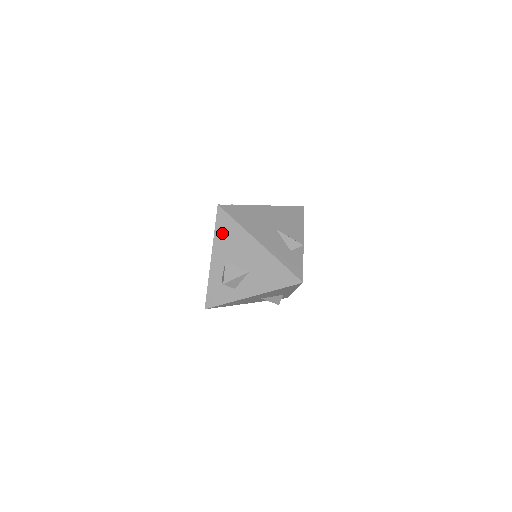
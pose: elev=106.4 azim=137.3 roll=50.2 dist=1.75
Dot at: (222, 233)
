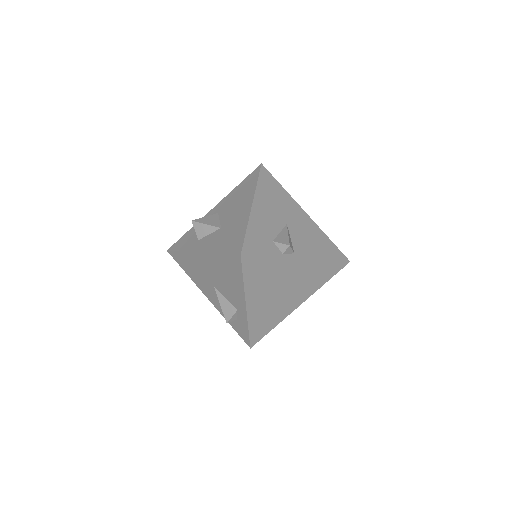
Dot at: (241, 188)
